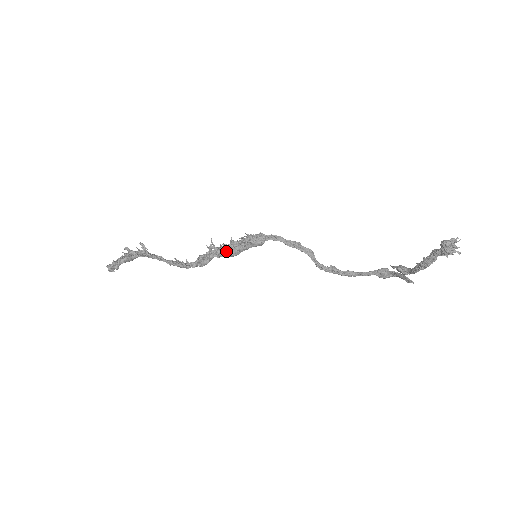
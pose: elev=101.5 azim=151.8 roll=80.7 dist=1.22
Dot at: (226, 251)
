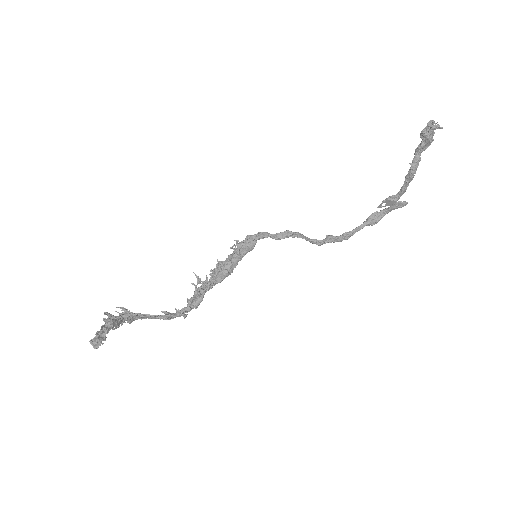
Dot at: (219, 273)
